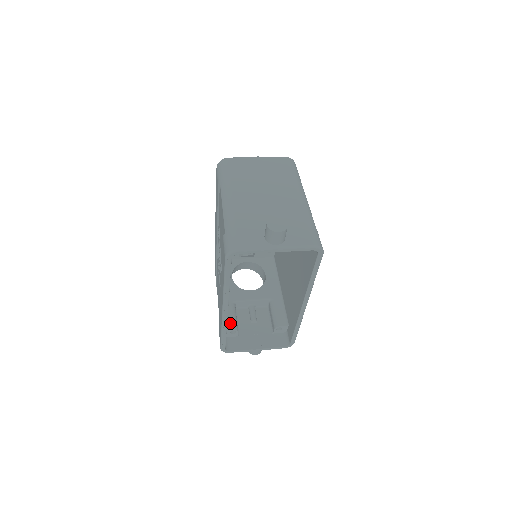
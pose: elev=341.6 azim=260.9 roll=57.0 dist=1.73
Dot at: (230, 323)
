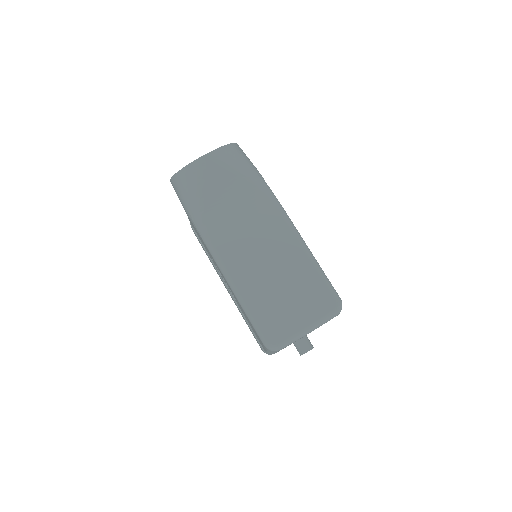
Dot at: occluded
